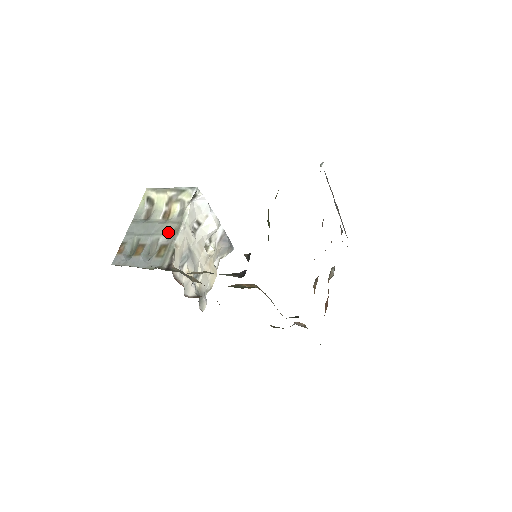
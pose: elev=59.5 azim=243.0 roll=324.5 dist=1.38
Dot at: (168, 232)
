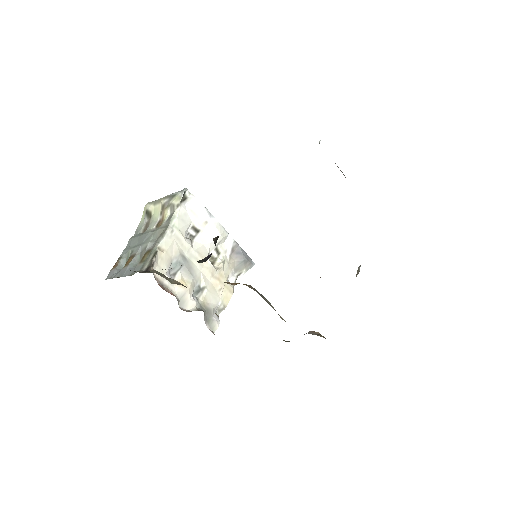
Dot at: (155, 238)
